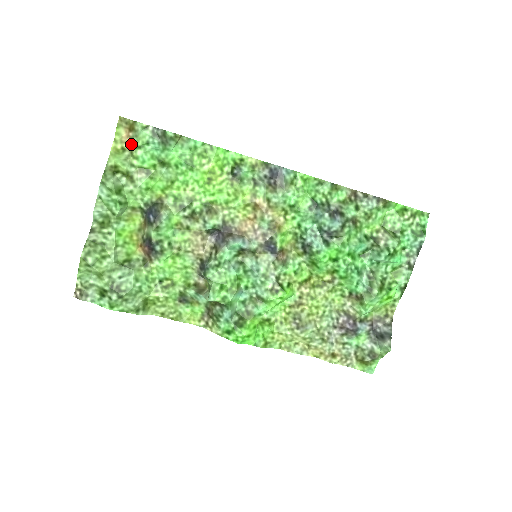
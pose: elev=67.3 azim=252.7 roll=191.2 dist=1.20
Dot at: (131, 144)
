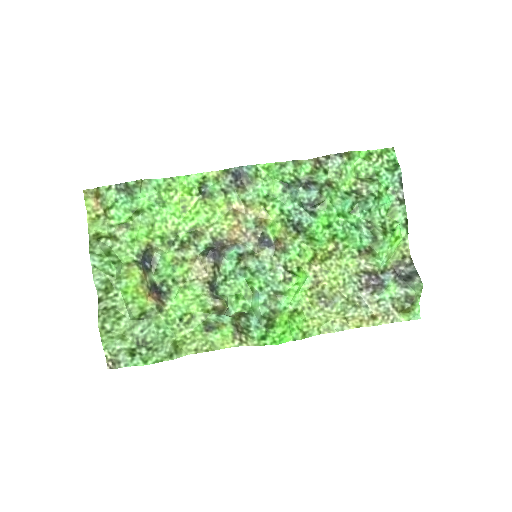
Dot at: (103, 209)
